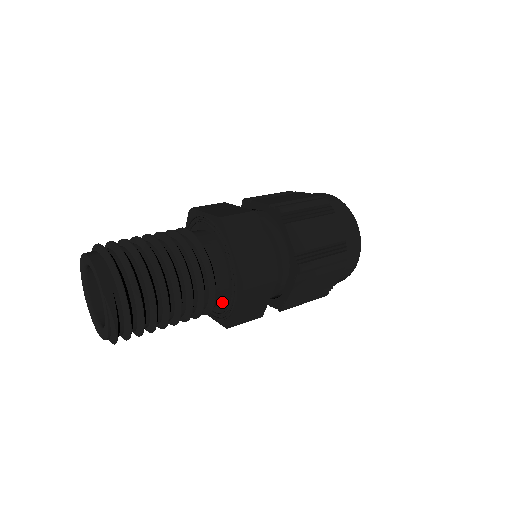
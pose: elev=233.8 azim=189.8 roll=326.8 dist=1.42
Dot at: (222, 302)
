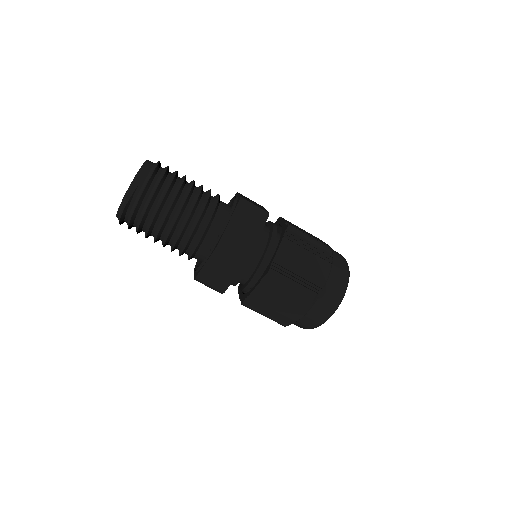
Dot at: (204, 257)
